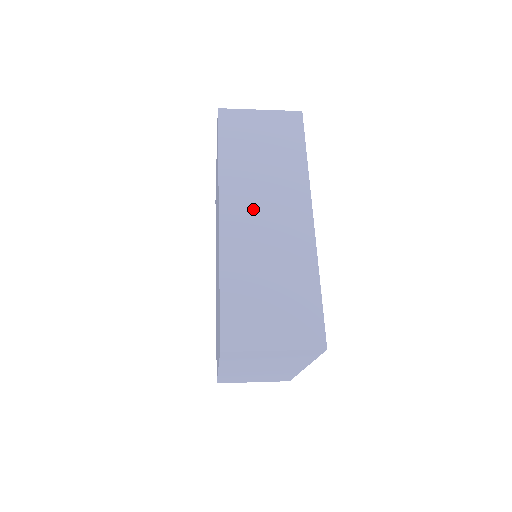
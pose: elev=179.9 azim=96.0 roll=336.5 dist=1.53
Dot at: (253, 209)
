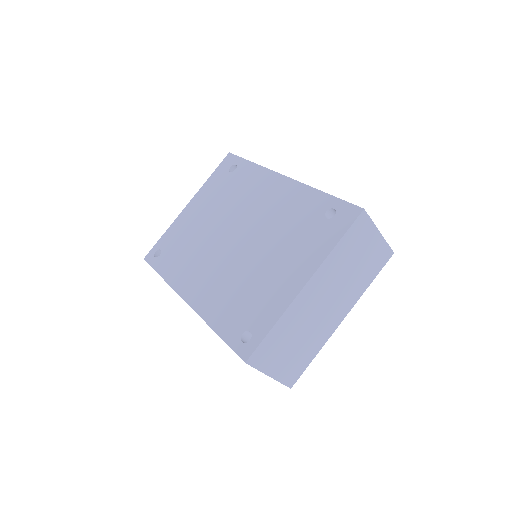
Dot at: occluded
